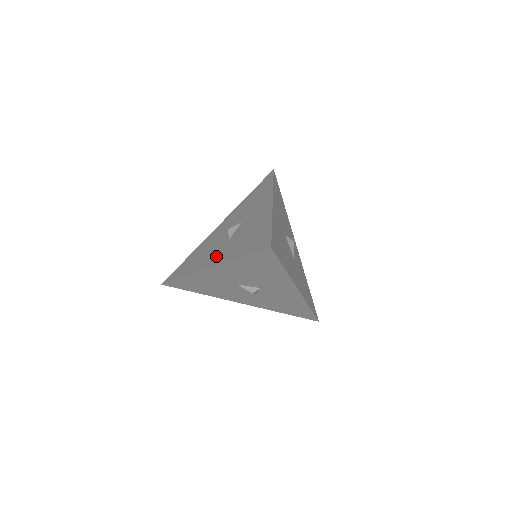
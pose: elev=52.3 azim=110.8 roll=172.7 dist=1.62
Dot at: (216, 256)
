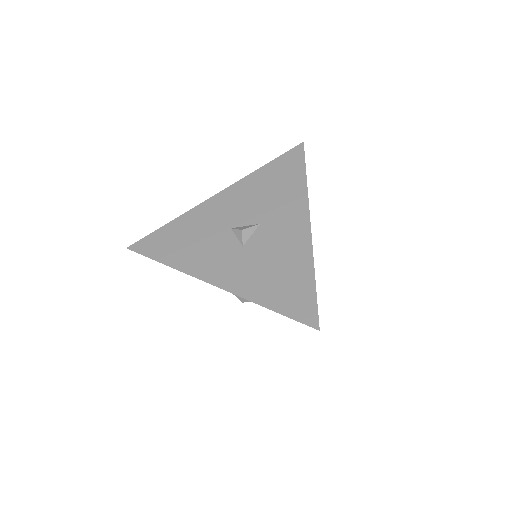
Dot at: (224, 268)
